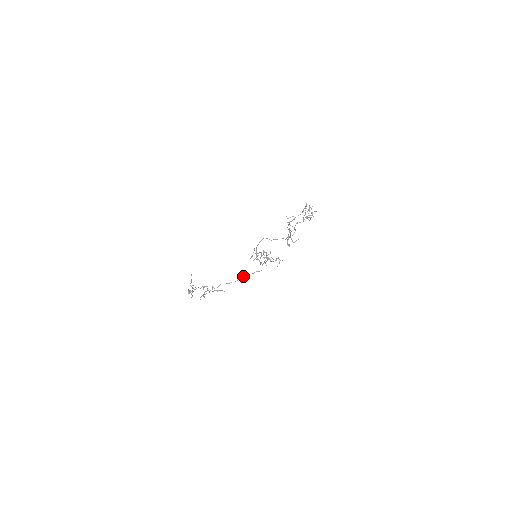
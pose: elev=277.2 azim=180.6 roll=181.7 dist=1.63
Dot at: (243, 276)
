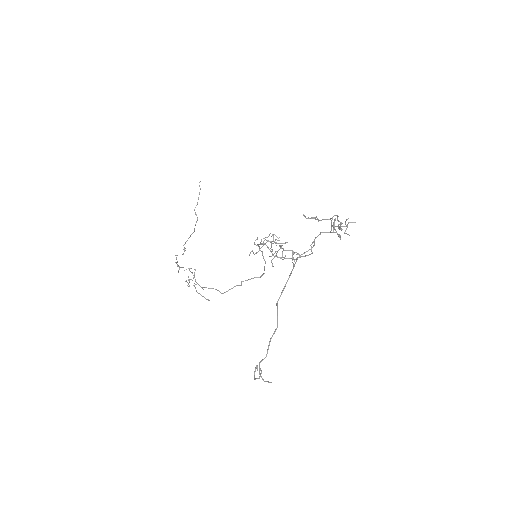
Dot at: occluded
